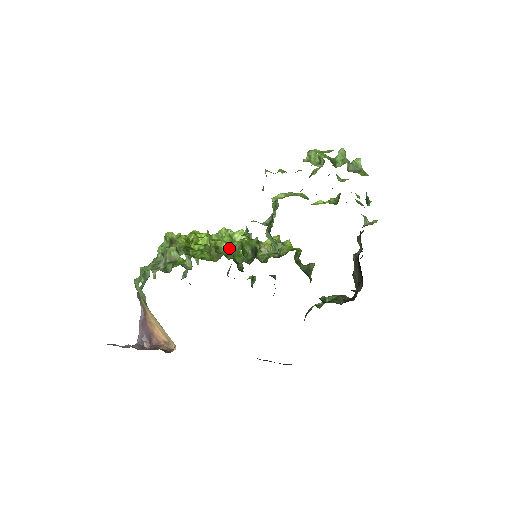
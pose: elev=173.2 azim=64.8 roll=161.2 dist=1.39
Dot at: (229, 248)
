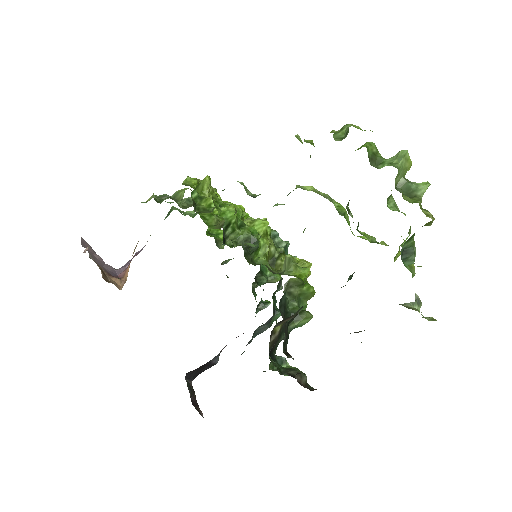
Dot at: (211, 206)
